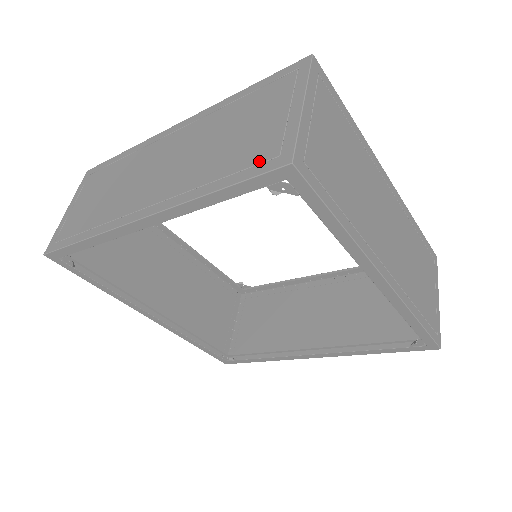
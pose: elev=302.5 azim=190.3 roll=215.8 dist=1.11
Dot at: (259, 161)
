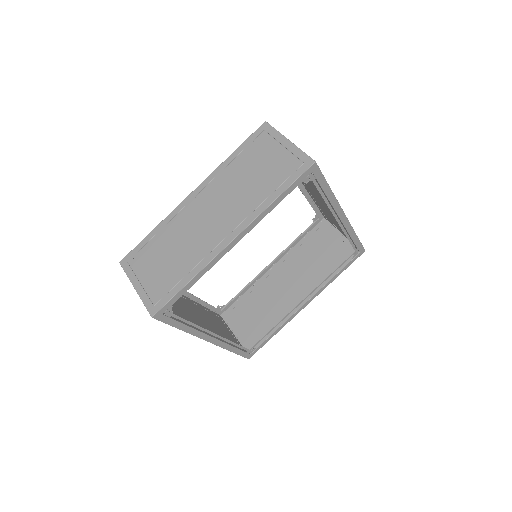
Dot at: (293, 171)
